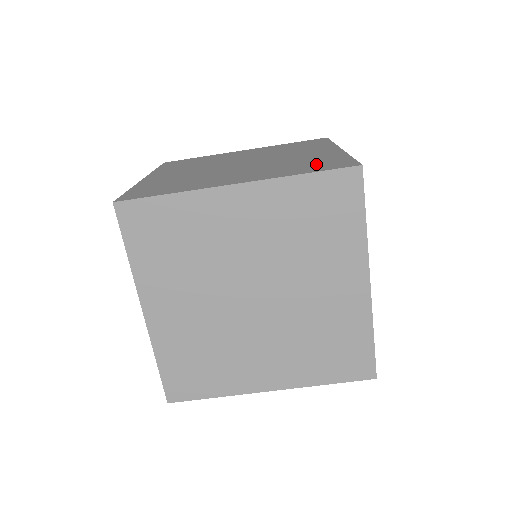
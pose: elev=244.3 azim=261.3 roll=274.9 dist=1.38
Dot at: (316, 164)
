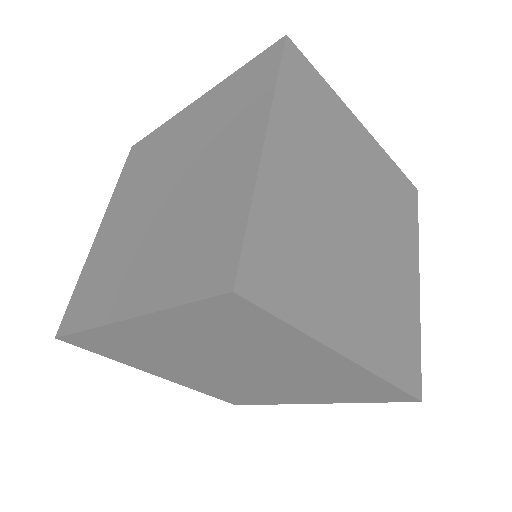
Dot at: (203, 251)
